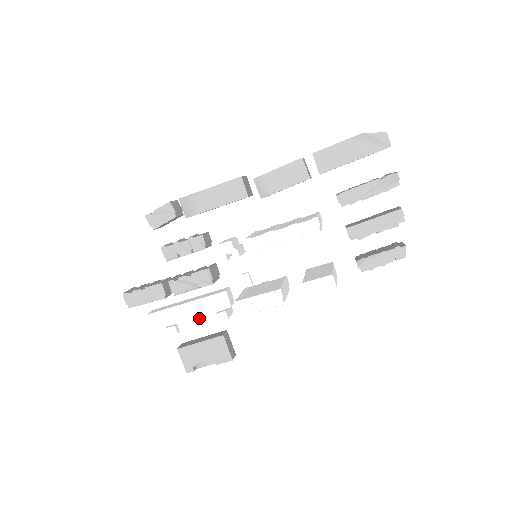
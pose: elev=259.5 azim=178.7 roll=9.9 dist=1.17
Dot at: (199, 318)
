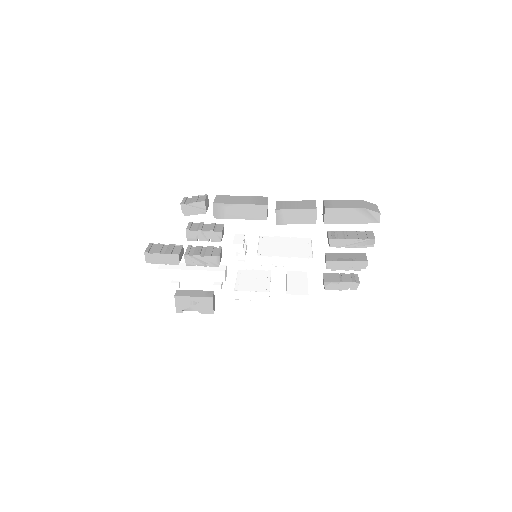
Dot at: (198, 282)
